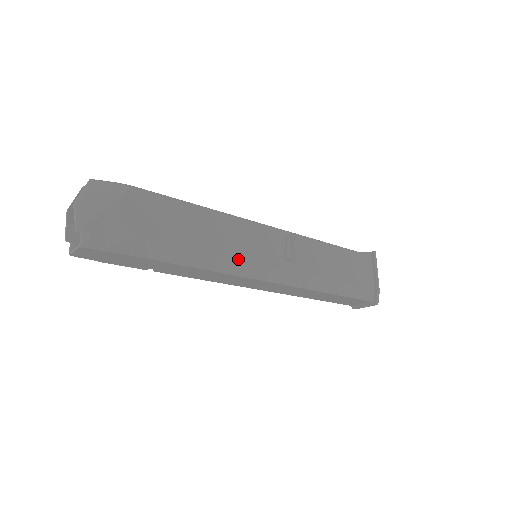
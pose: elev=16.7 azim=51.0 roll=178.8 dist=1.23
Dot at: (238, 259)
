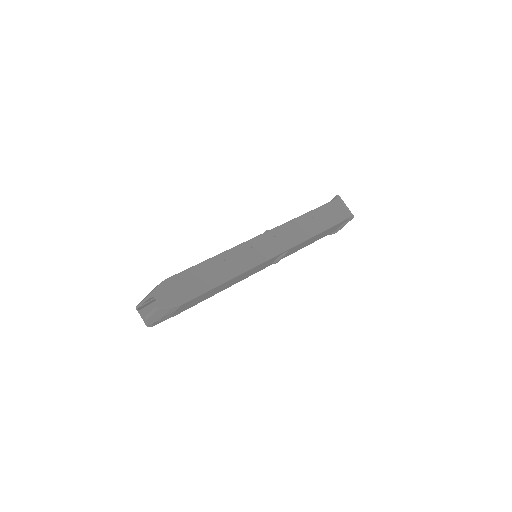
Dot at: occluded
